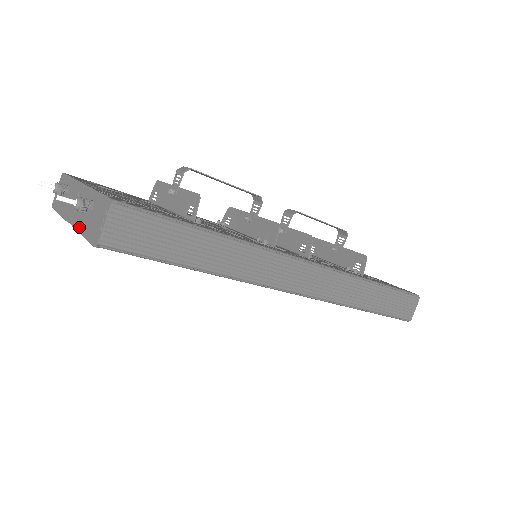
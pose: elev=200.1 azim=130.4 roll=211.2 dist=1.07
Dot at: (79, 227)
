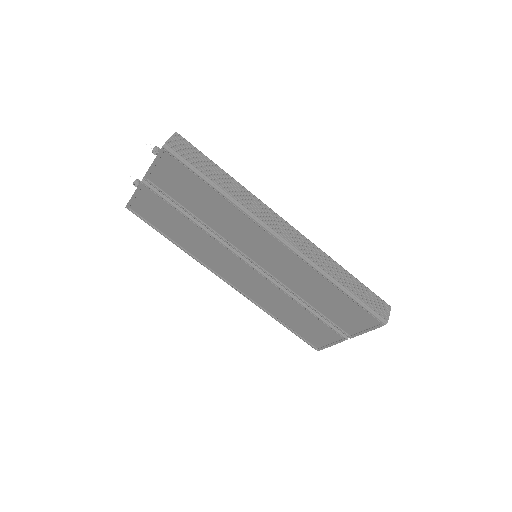
Dot at: (150, 167)
